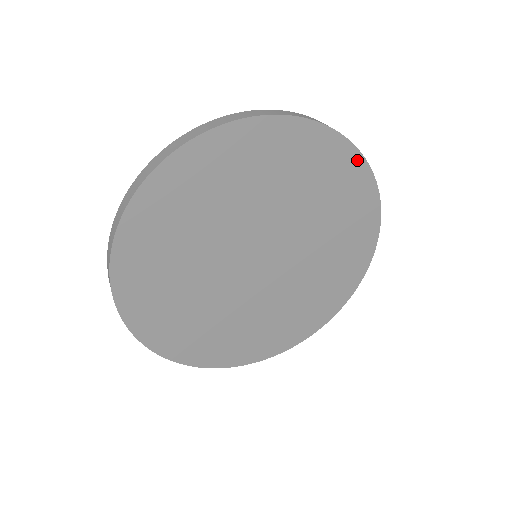
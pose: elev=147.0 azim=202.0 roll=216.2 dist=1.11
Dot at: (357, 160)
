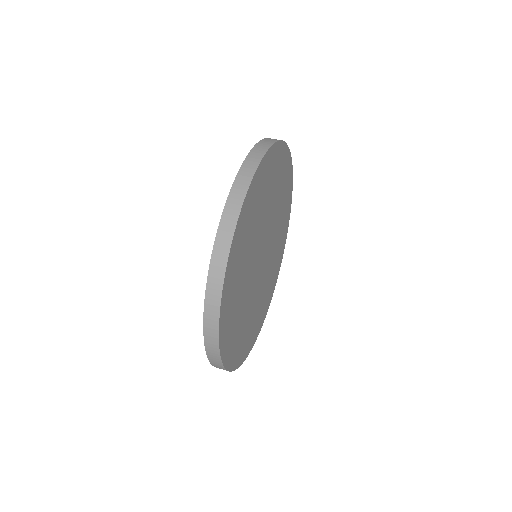
Dot at: (275, 148)
